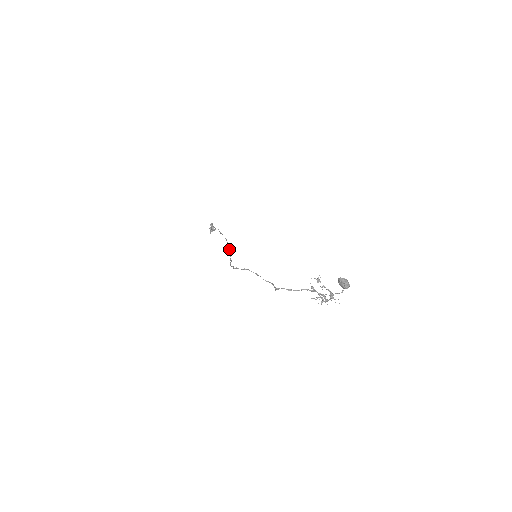
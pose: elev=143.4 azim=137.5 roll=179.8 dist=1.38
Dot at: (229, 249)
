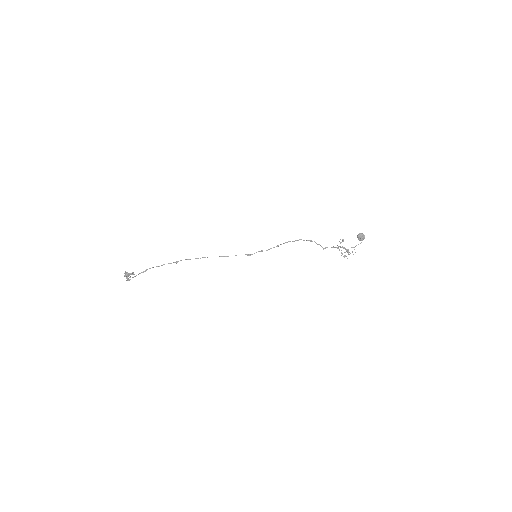
Dot at: (227, 256)
